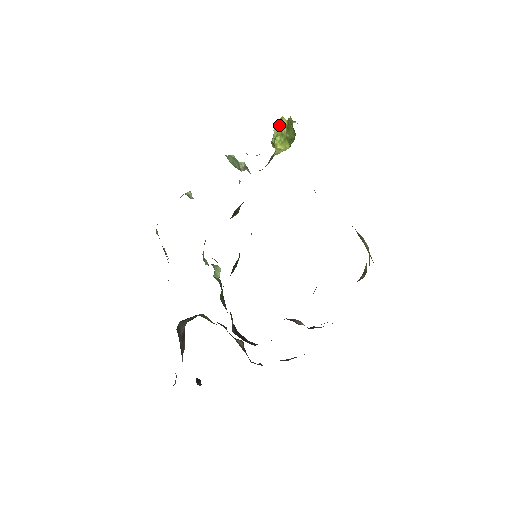
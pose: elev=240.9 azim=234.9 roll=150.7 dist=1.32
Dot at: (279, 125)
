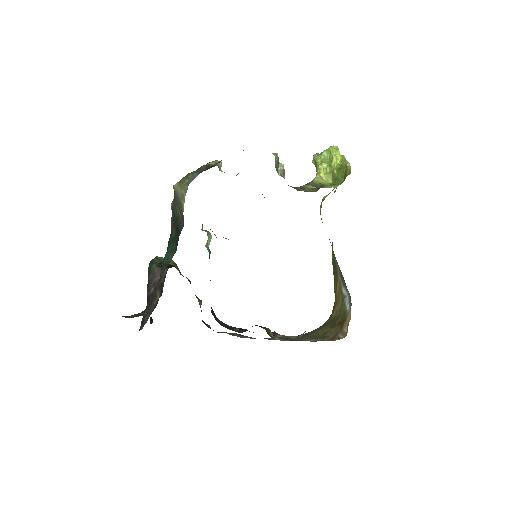
Dot at: (332, 154)
